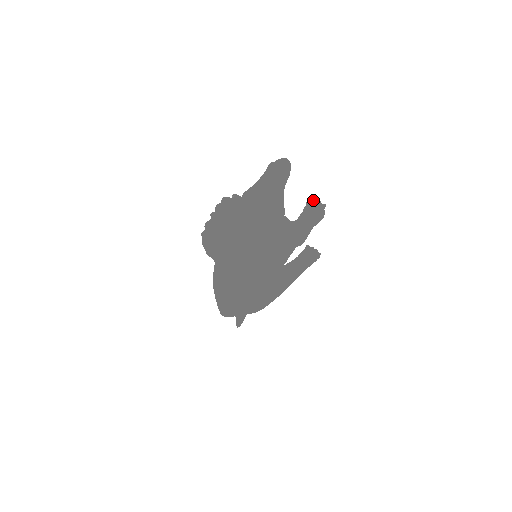
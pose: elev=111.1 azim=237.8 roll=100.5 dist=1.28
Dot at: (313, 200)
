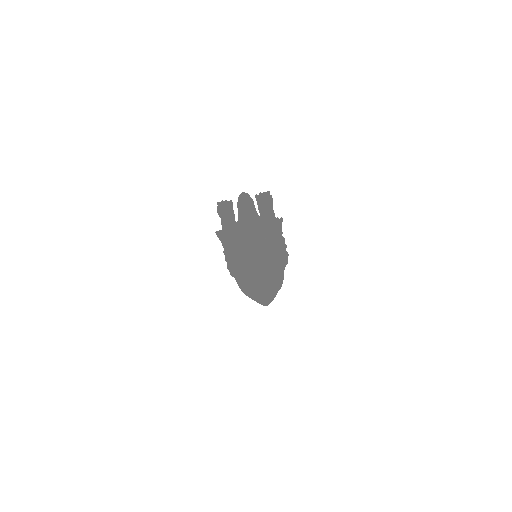
Dot at: (259, 195)
